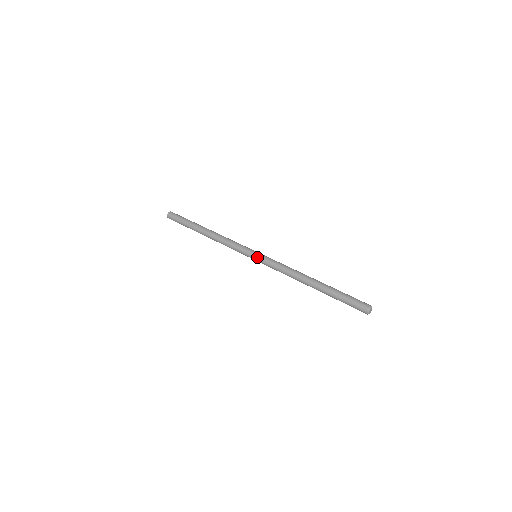
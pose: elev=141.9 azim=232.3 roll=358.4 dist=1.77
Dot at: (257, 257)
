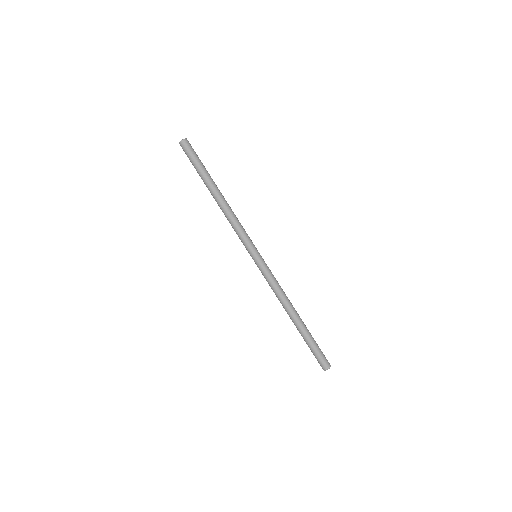
Dot at: occluded
